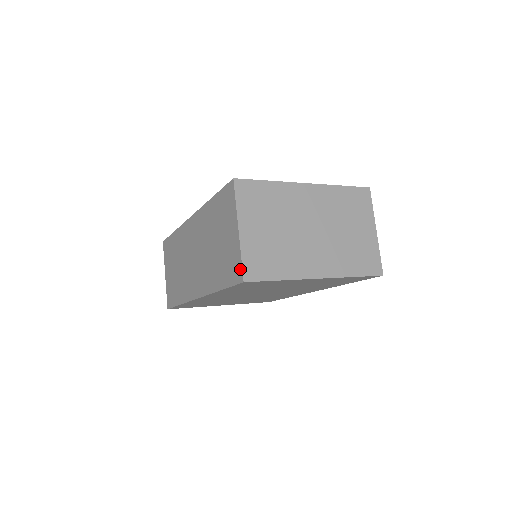
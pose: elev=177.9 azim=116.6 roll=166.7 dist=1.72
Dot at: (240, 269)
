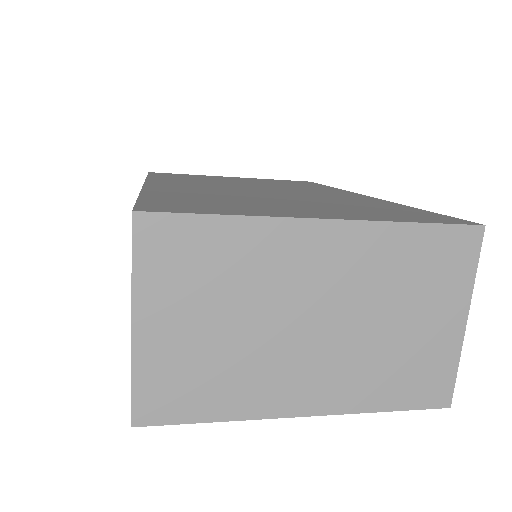
Dot at: occluded
